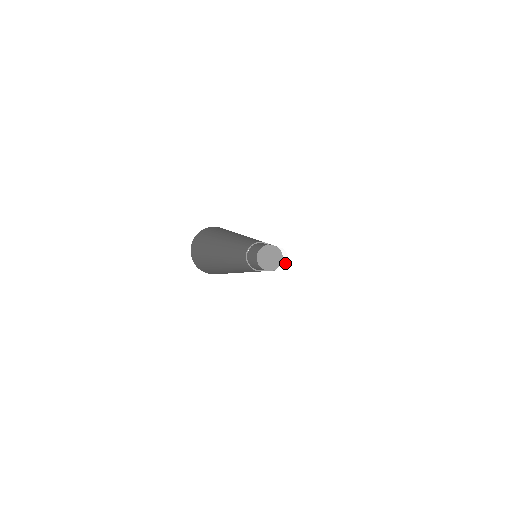
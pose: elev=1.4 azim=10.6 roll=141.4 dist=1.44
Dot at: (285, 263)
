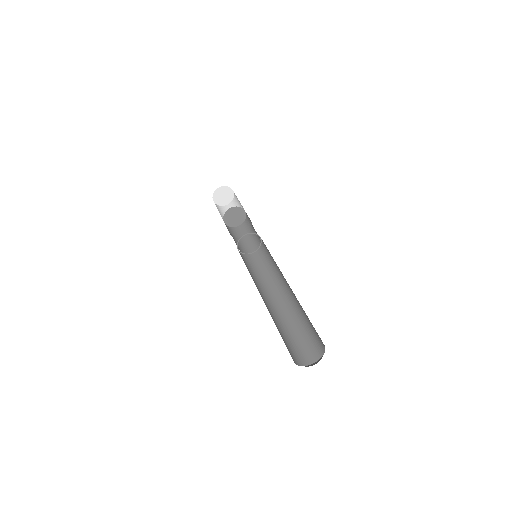
Dot at: (231, 191)
